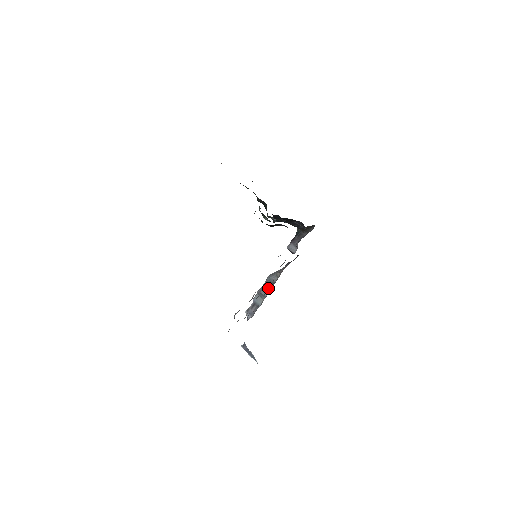
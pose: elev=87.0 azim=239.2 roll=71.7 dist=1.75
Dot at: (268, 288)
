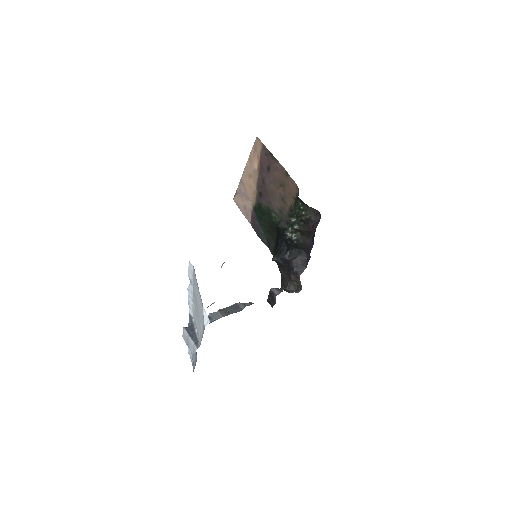
Dot at: (234, 310)
